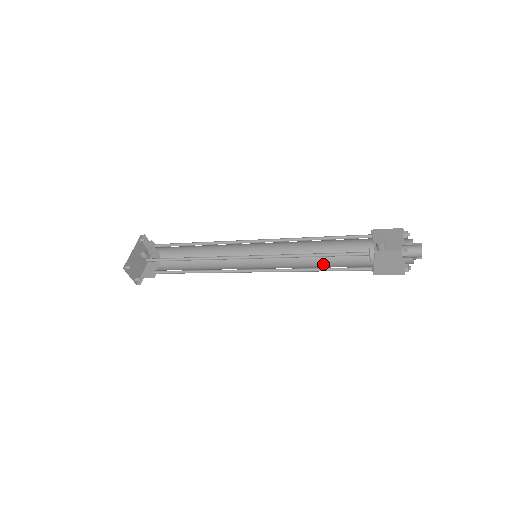
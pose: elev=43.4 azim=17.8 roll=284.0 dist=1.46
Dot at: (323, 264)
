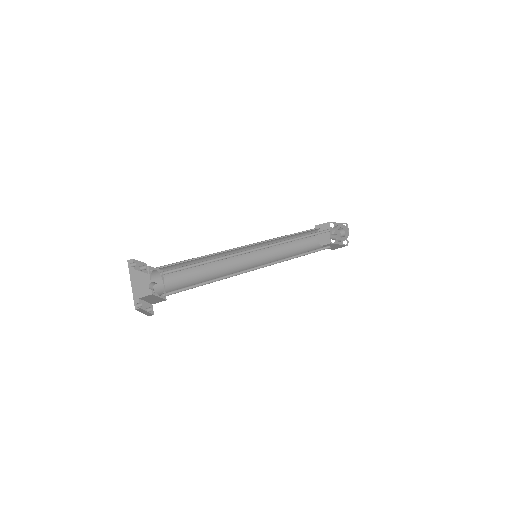
Dot at: (291, 245)
